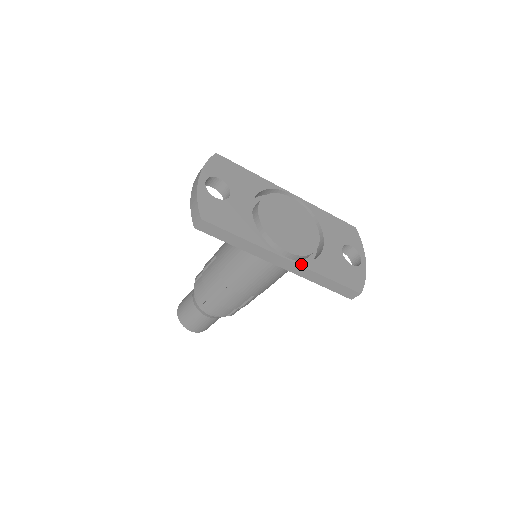
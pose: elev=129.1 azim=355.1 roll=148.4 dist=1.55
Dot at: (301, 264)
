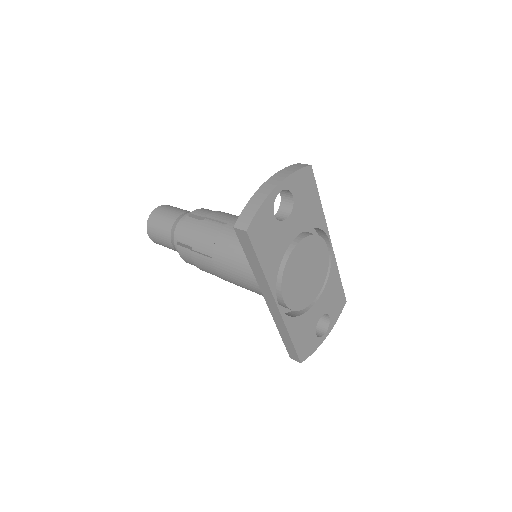
Dot at: (283, 316)
